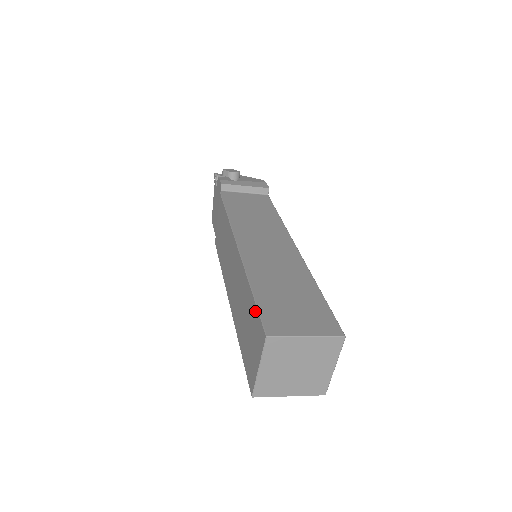
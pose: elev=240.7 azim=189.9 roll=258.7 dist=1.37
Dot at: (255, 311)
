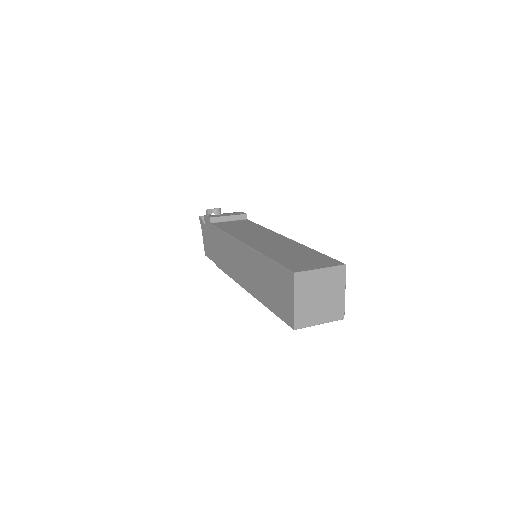
Dot at: (278, 268)
